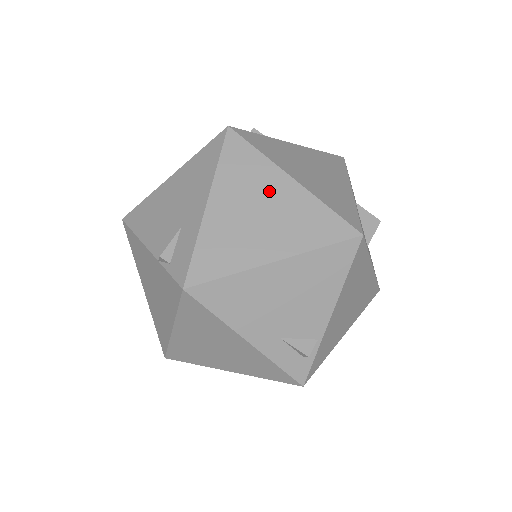
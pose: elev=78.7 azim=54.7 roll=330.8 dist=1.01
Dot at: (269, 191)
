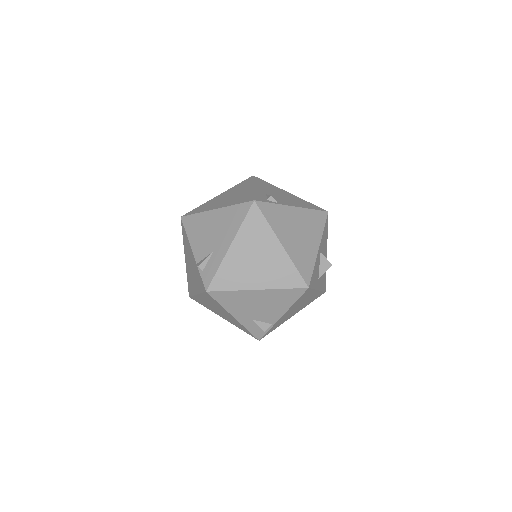
Dot at: (266, 249)
